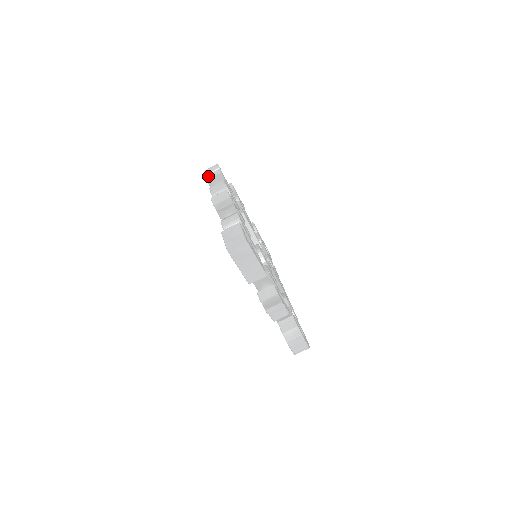
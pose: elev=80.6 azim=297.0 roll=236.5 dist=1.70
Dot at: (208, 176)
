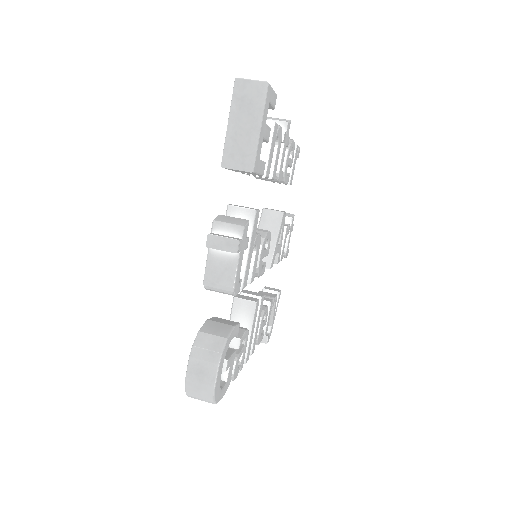
Dot at: occluded
